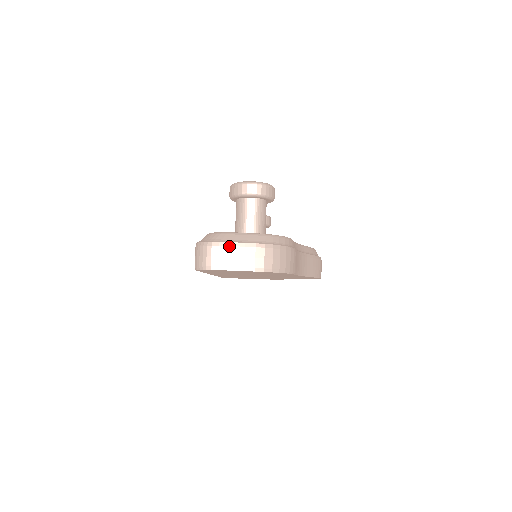
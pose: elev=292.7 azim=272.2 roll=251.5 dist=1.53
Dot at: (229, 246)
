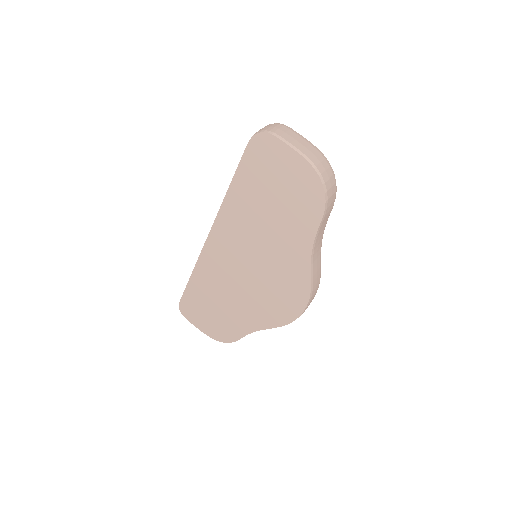
Dot at: (298, 135)
